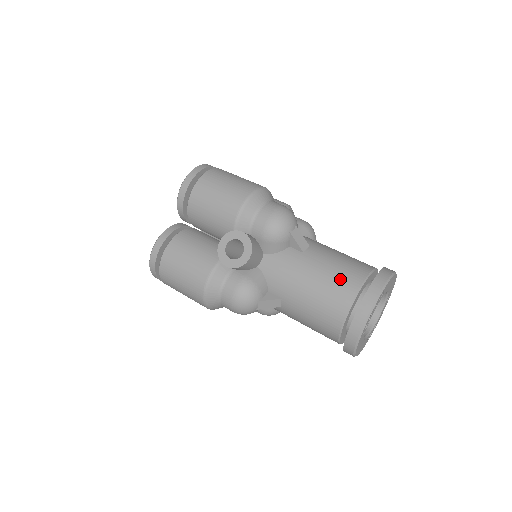
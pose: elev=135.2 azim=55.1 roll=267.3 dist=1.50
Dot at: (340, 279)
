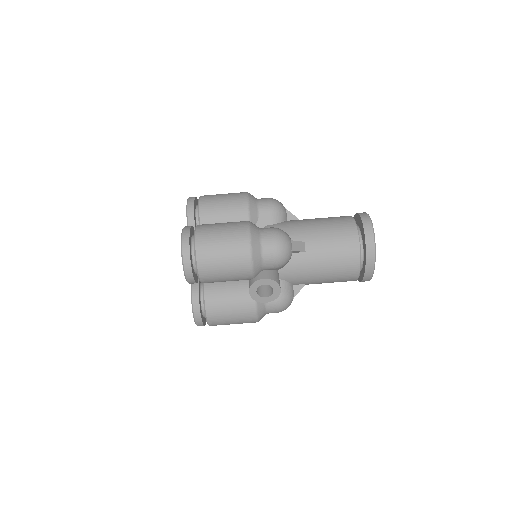
Dot at: (344, 257)
